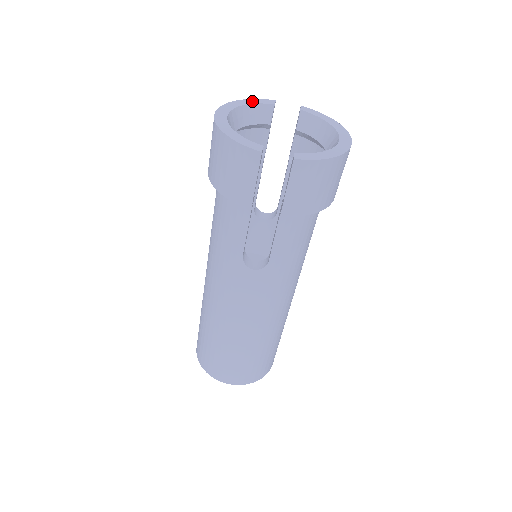
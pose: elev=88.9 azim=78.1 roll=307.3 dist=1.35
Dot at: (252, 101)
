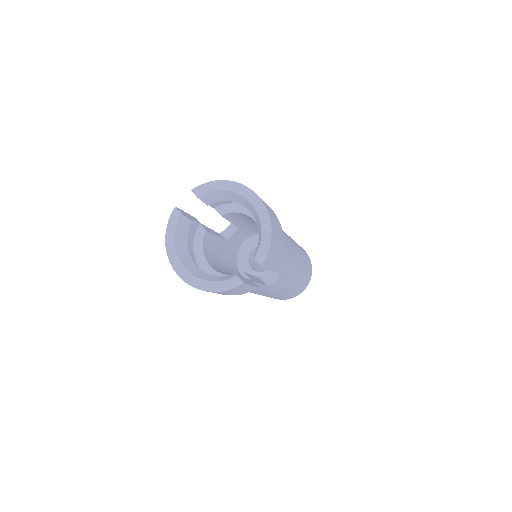
Dot at: (170, 230)
